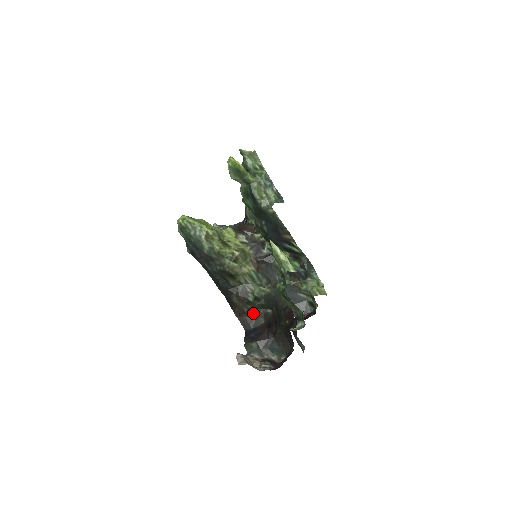
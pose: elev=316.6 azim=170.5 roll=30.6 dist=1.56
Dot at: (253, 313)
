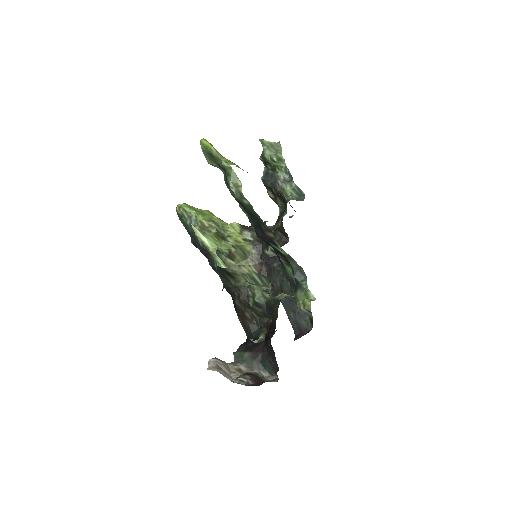
Dot at: occluded
